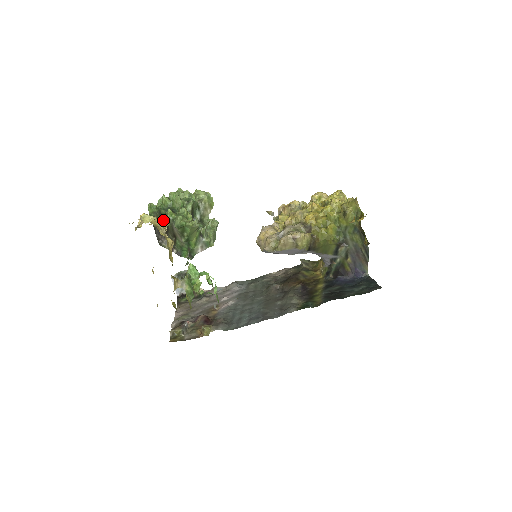
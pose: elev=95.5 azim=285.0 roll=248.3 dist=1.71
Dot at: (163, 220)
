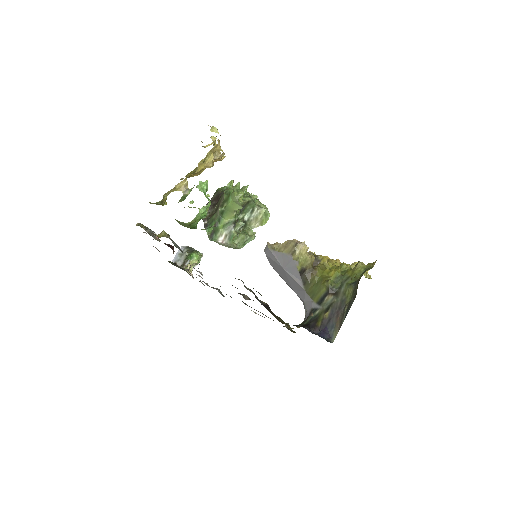
Dot at: (222, 157)
